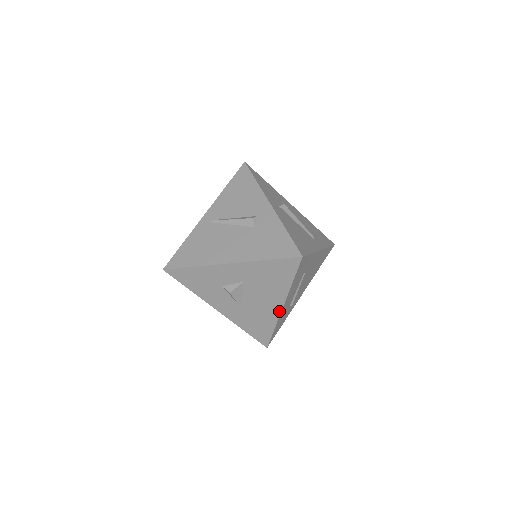
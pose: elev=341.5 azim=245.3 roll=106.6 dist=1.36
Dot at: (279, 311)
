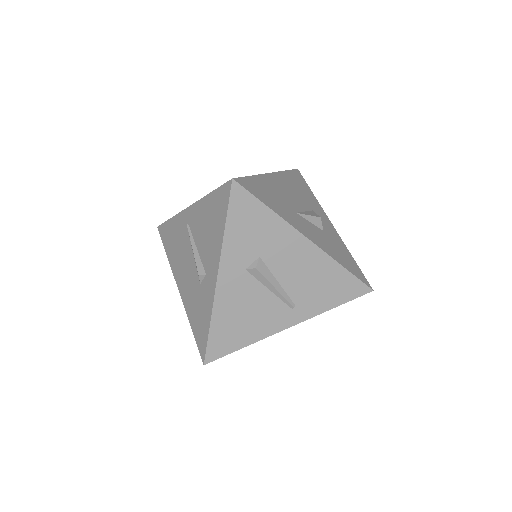
Dot at: occluded
